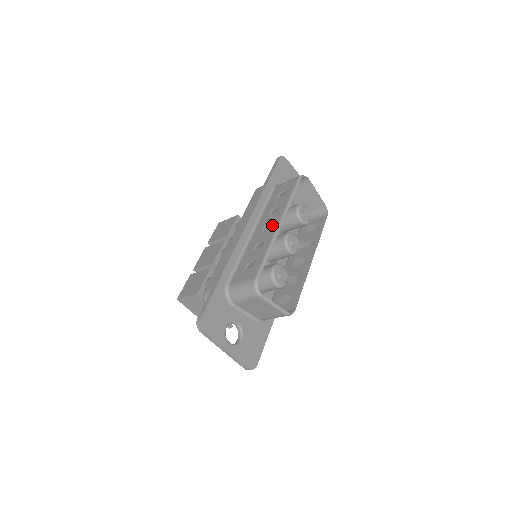
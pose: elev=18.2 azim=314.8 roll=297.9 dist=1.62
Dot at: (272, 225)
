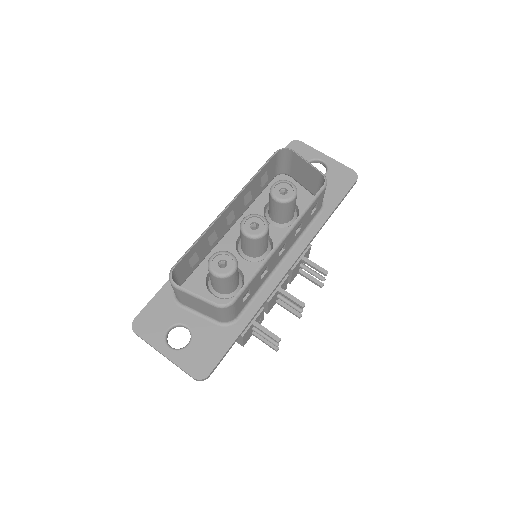
Dot at: occluded
